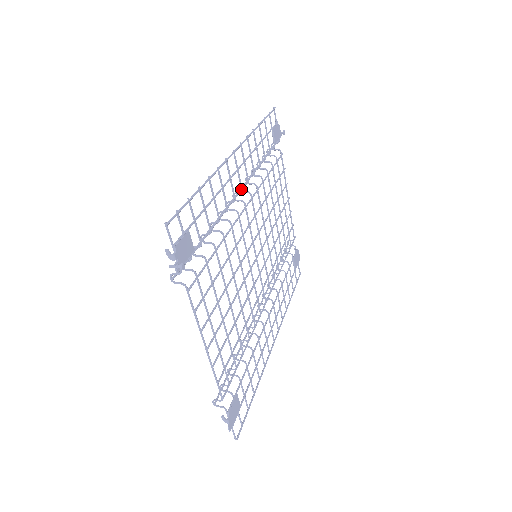
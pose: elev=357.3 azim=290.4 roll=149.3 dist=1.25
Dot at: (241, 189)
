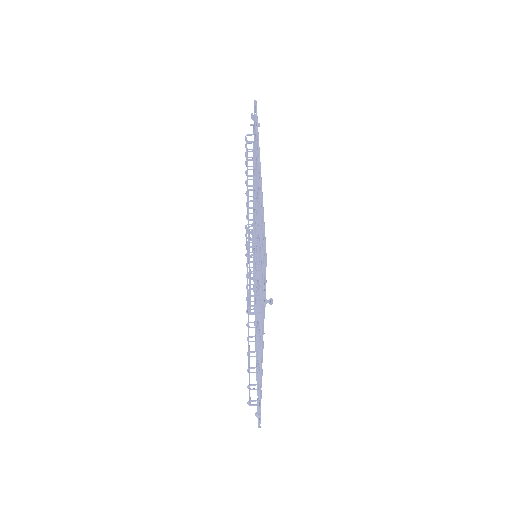
Dot at: occluded
